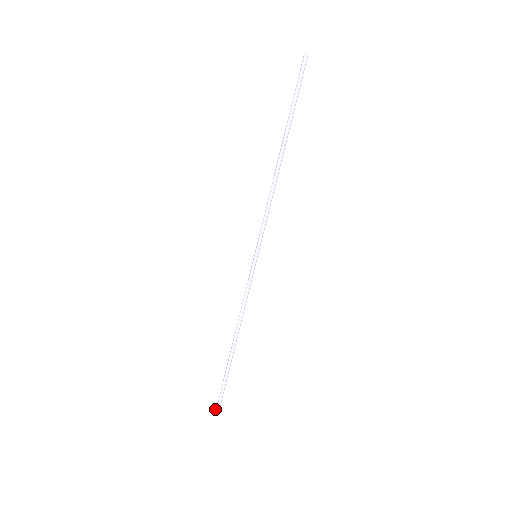
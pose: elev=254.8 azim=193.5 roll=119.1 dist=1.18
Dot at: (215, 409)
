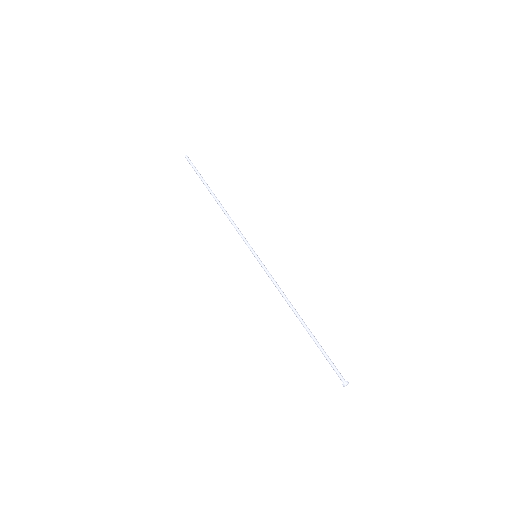
Dot at: (342, 384)
